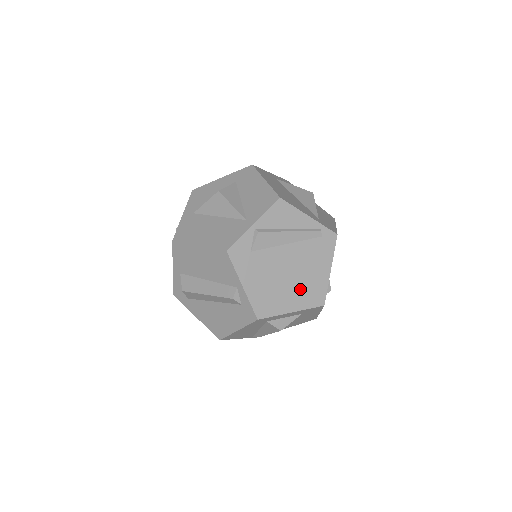
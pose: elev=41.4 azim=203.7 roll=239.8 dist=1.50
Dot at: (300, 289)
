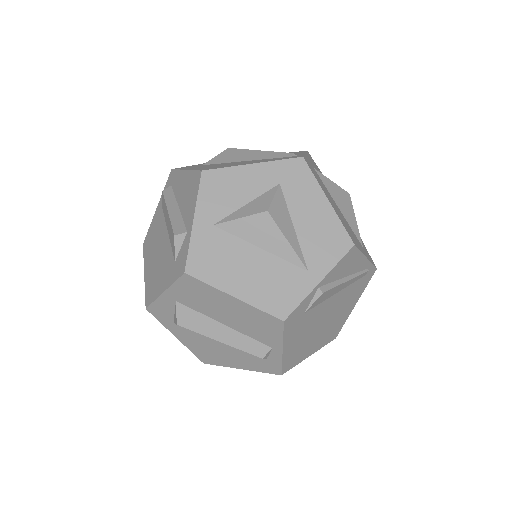
Dot at: (326, 332)
